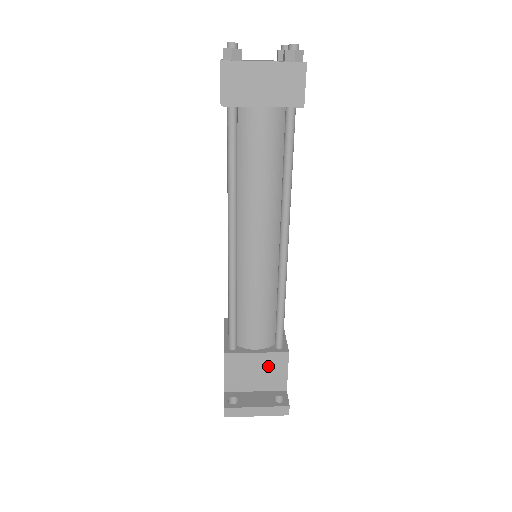
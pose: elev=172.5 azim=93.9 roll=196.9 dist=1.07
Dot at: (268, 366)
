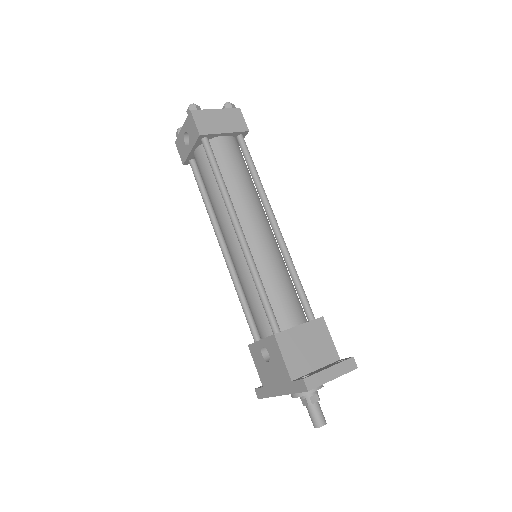
Dot at: (314, 337)
